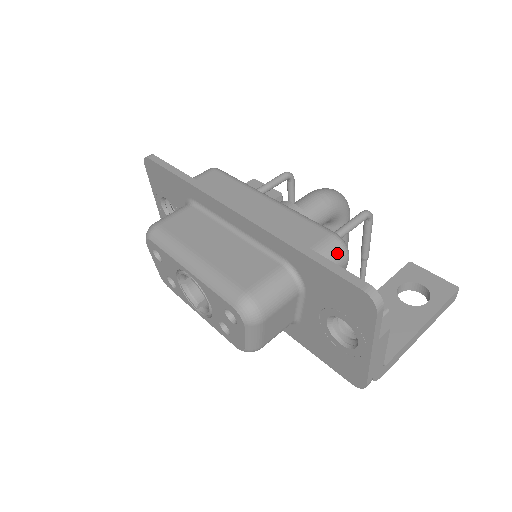
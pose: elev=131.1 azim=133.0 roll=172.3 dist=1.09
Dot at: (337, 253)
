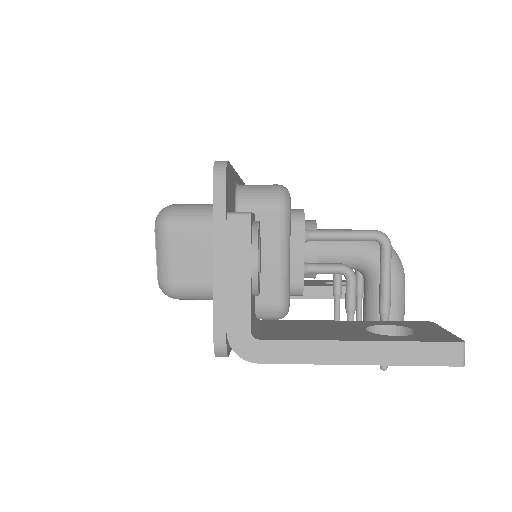
Dot at: (267, 193)
